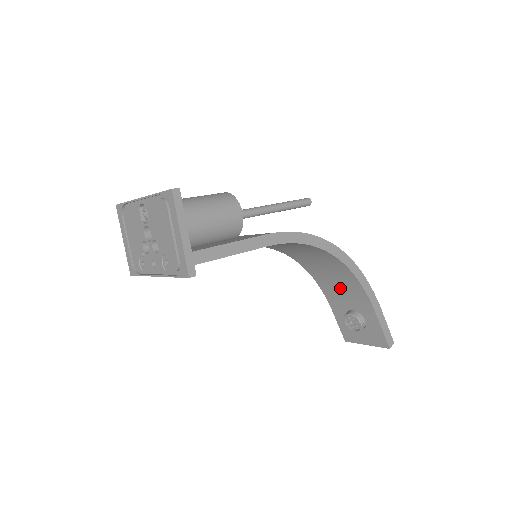
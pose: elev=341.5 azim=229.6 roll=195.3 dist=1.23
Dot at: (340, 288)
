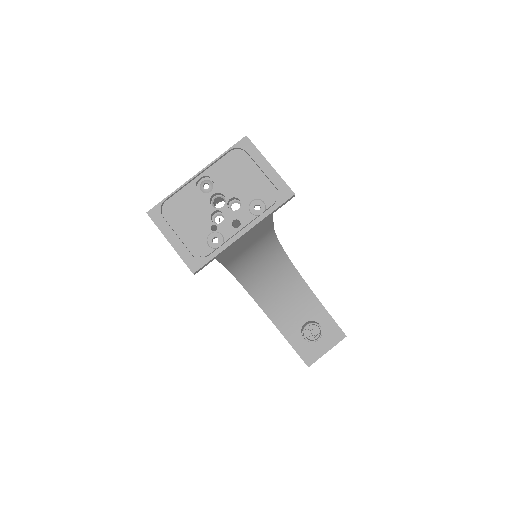
Dot at: (290, 305)
